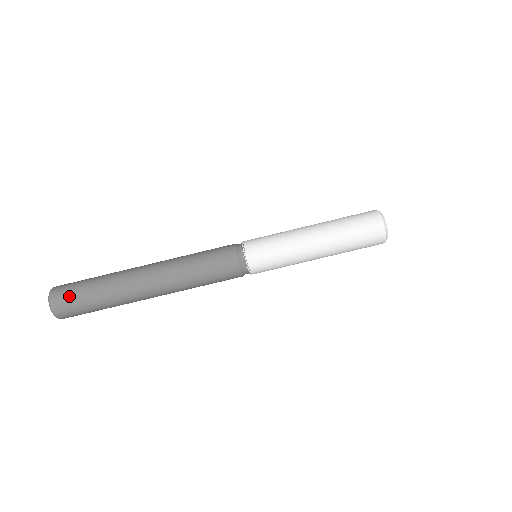
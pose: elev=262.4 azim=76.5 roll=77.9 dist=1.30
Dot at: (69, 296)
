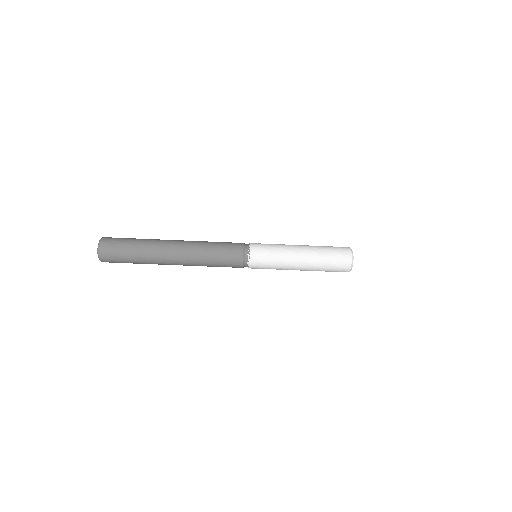
Dot at: (116, 240)
